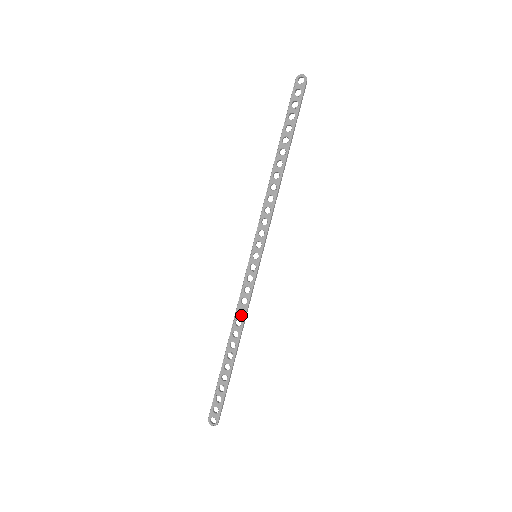
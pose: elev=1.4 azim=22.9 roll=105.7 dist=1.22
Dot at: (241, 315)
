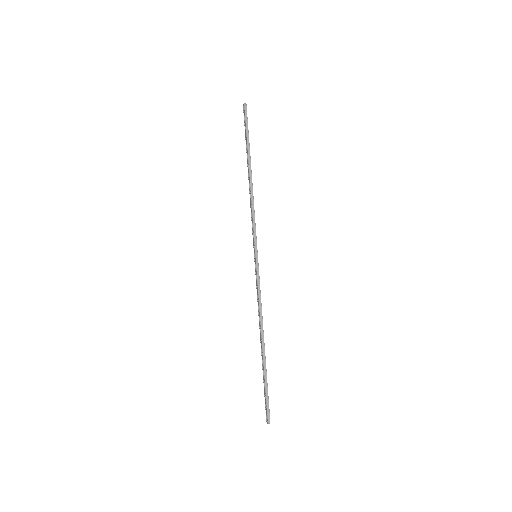
Dot at: (259, 311)
